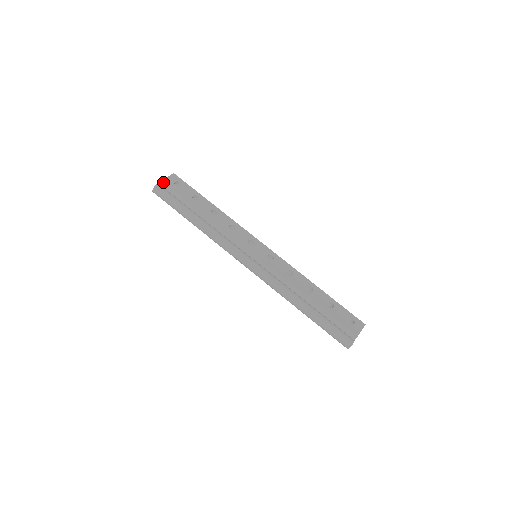
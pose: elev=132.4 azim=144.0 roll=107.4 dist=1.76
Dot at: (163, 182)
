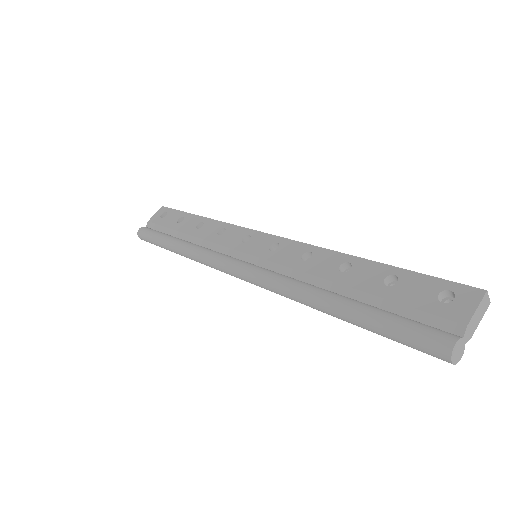
Dot at: (148, 222)
